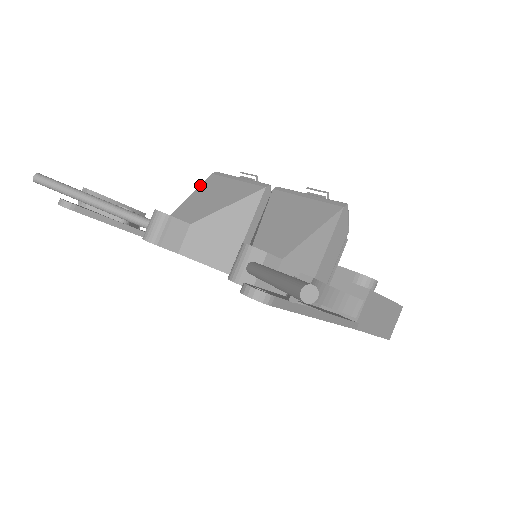
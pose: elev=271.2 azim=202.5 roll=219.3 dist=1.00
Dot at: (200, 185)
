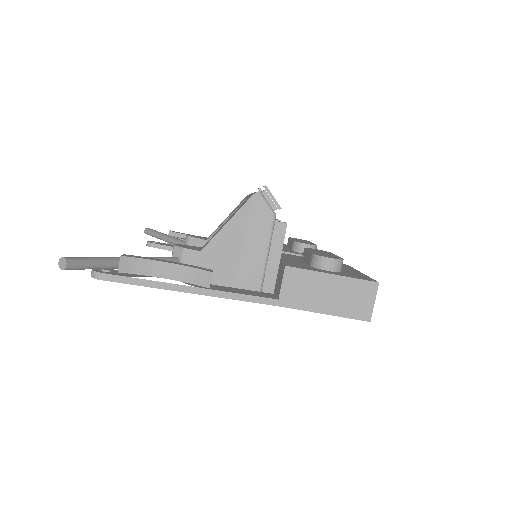
Dot at: occluded
